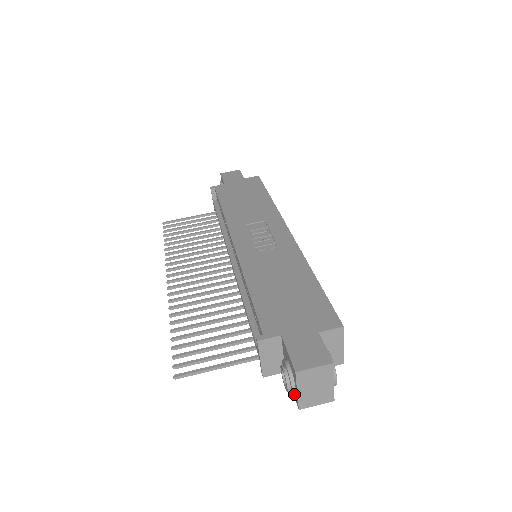
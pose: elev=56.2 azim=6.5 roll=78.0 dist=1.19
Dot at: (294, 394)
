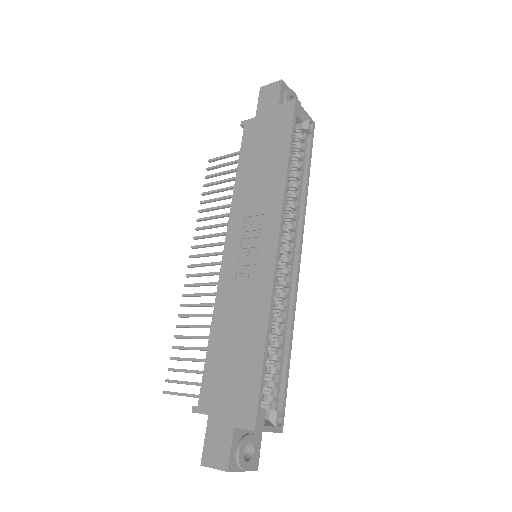
Dot at: occluded
